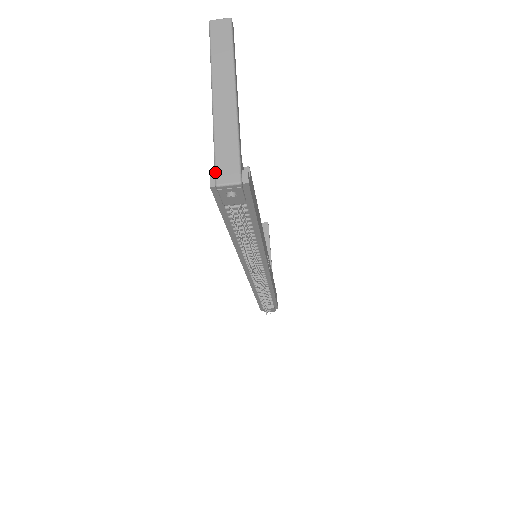
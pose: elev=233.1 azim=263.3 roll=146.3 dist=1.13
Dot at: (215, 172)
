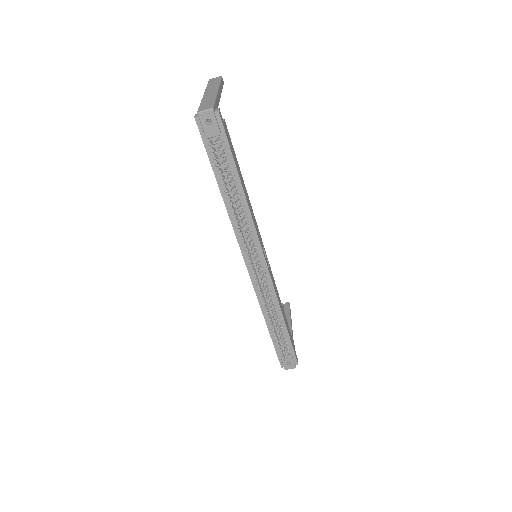
Dot at: (198, 109)
